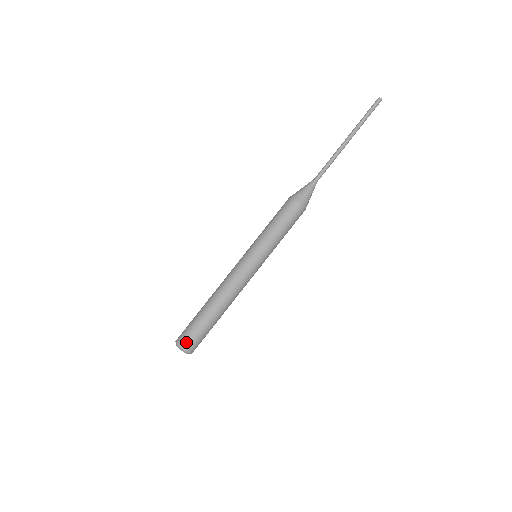
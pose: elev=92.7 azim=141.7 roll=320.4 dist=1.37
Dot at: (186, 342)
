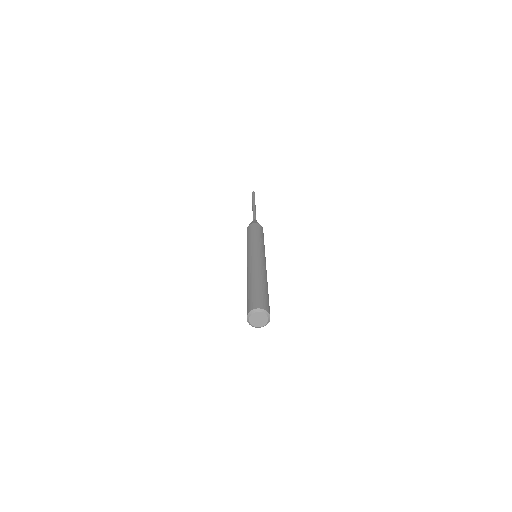
Dot at: (263, 304)
